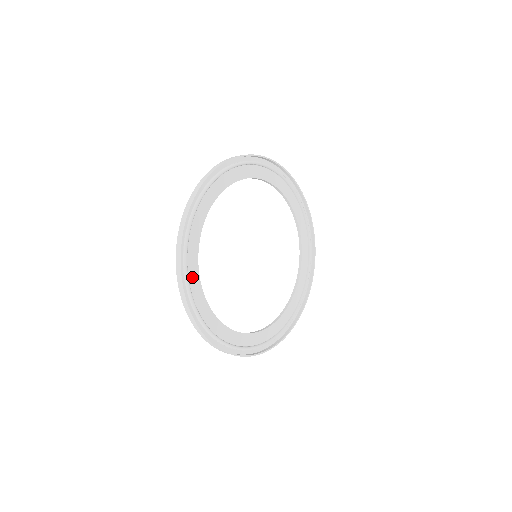
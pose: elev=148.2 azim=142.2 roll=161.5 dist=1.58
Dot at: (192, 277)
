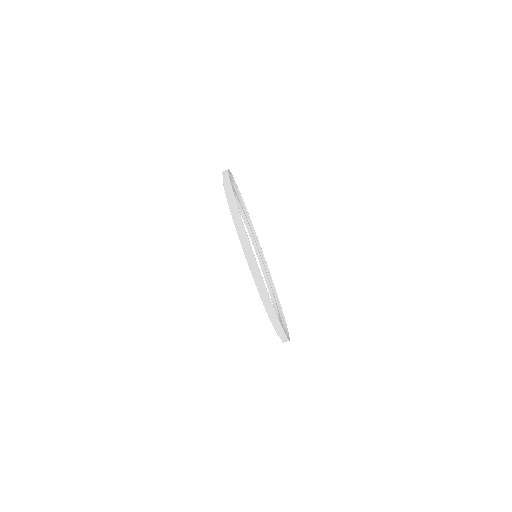
Dot at: occluded
